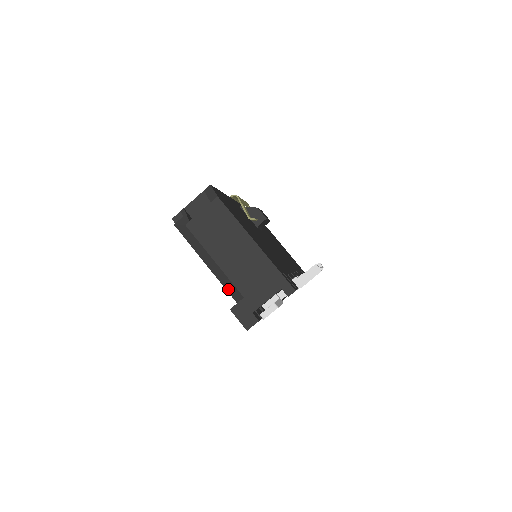
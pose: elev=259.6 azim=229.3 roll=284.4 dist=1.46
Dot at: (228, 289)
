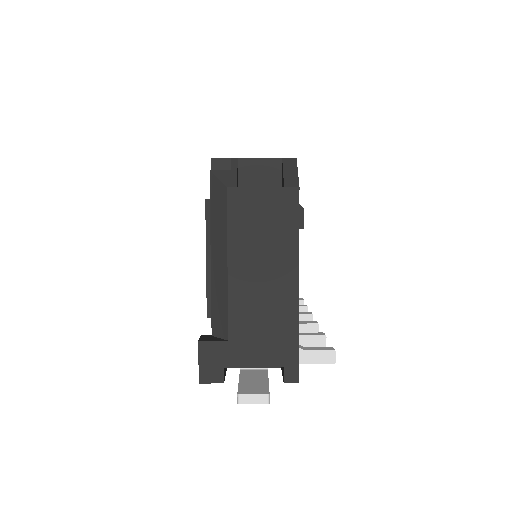
Dot at: (215, 310)
